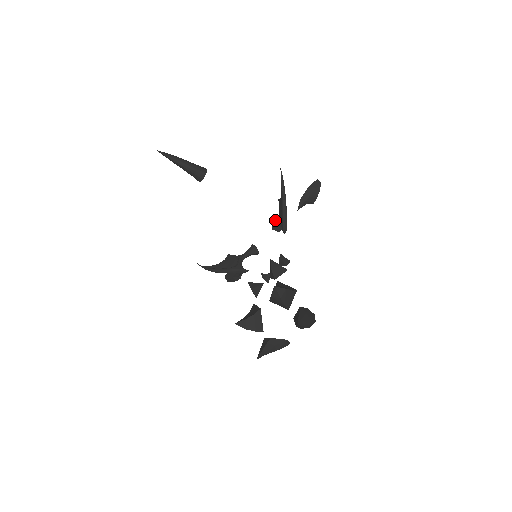
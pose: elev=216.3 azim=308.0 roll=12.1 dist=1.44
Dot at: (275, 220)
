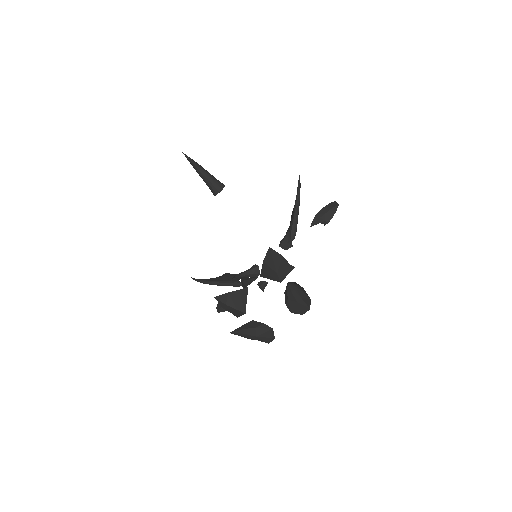
Dot at: (284, 236)
